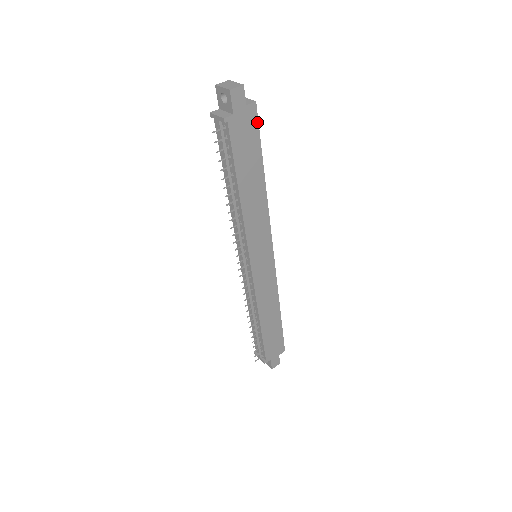
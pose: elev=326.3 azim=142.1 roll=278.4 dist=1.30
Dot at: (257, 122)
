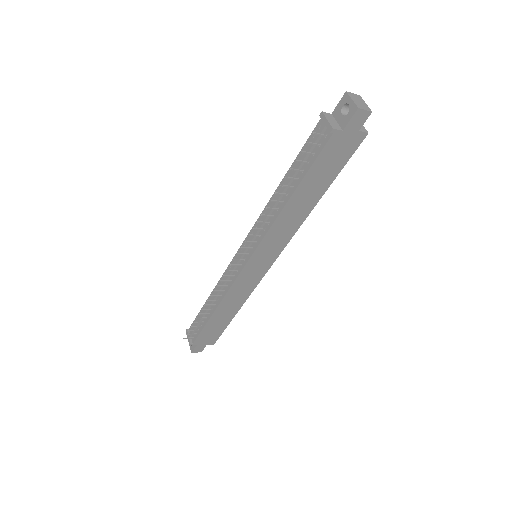
Dot at: (354, 150)
